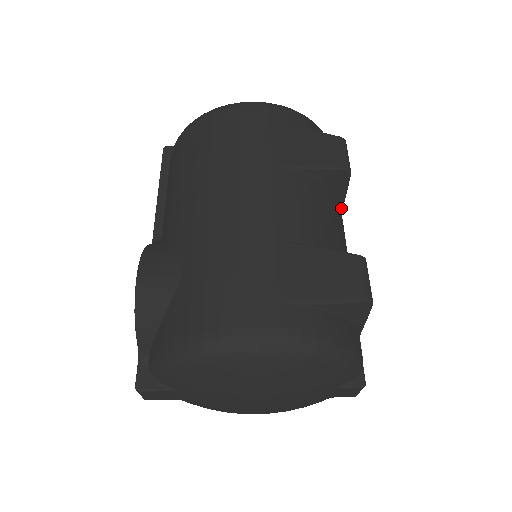
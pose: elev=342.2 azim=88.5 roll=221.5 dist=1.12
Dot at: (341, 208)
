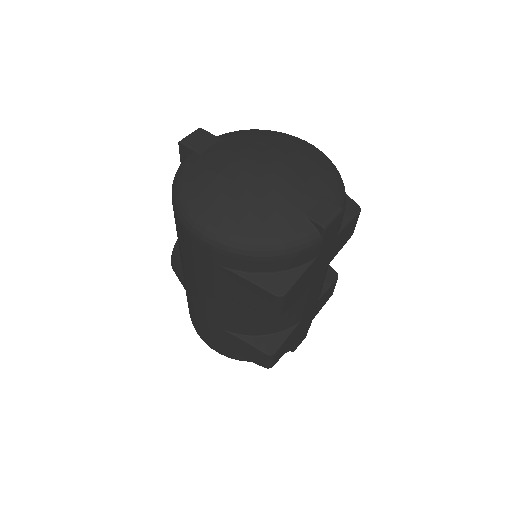
Dot at: (304, 290)
